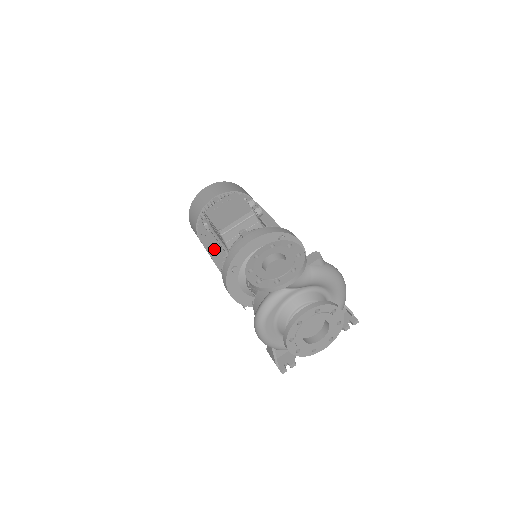
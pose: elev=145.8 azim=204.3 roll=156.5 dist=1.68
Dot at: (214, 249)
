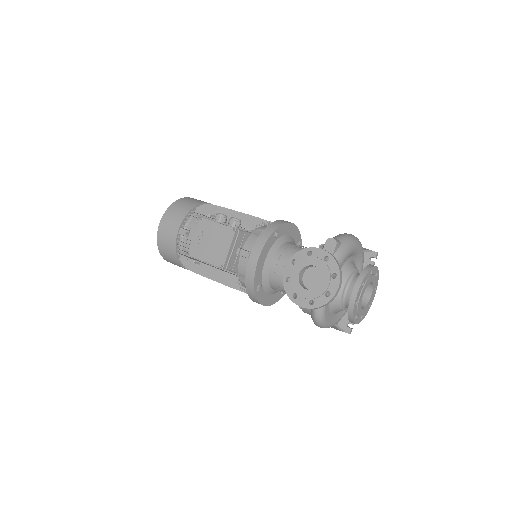
Dot at: (219, 277)
